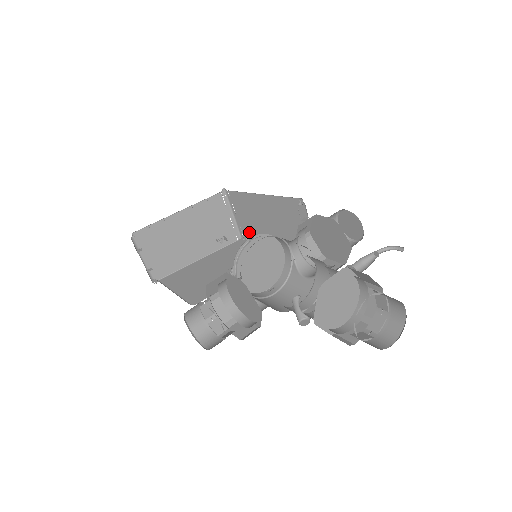
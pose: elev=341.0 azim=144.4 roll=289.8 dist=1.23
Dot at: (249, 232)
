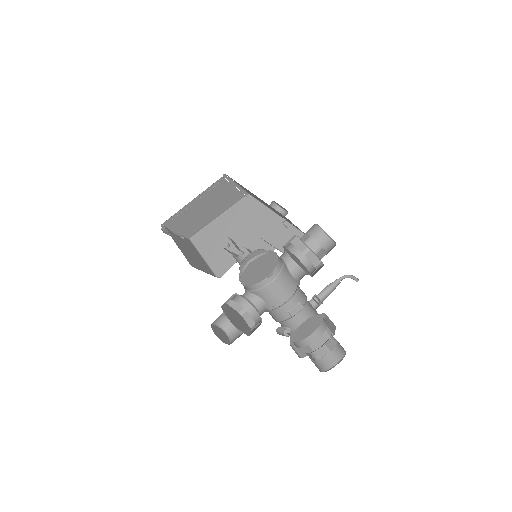
Dot at: (253, 196)
